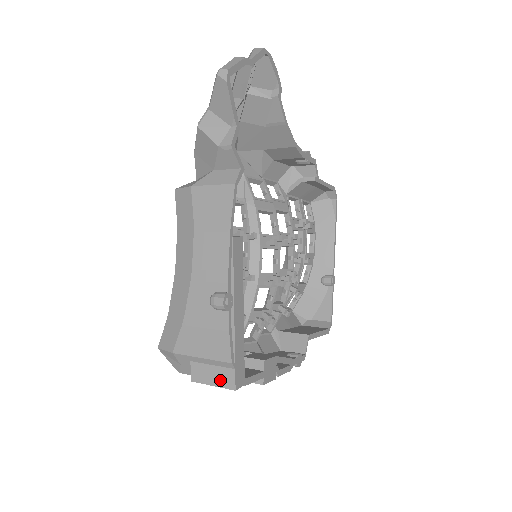
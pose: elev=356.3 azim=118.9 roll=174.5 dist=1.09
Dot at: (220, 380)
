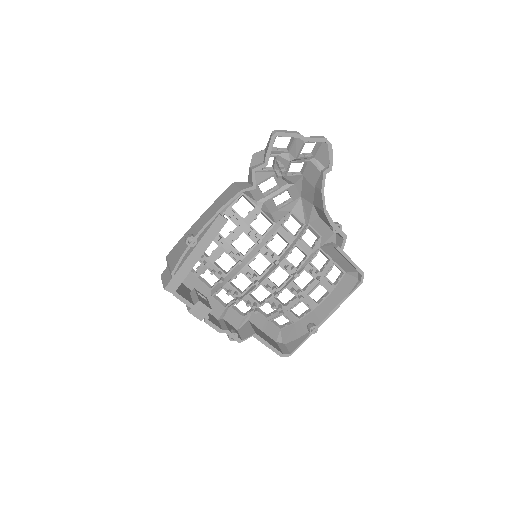
Dot at: (165, 281)
